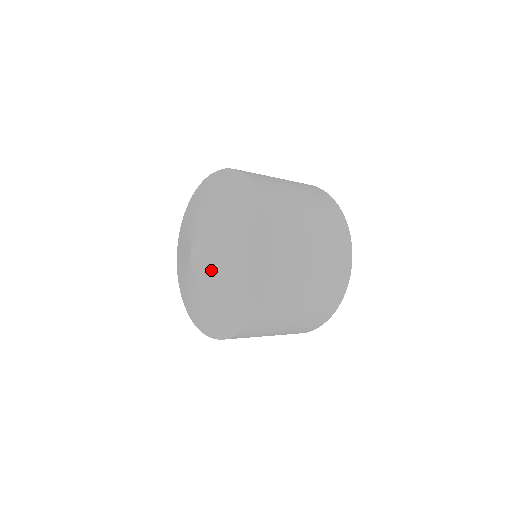
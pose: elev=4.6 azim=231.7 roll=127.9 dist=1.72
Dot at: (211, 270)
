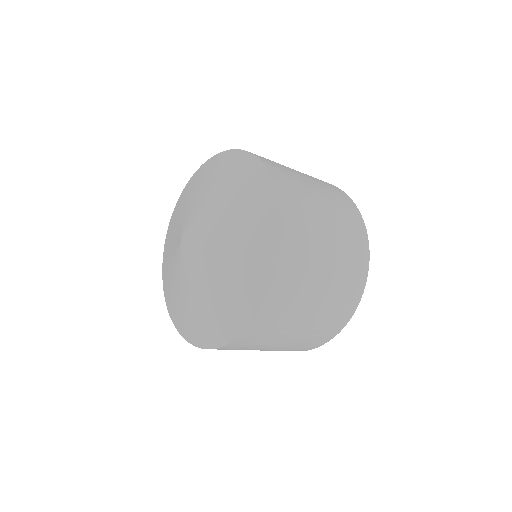
Dot at: (207, 255)
